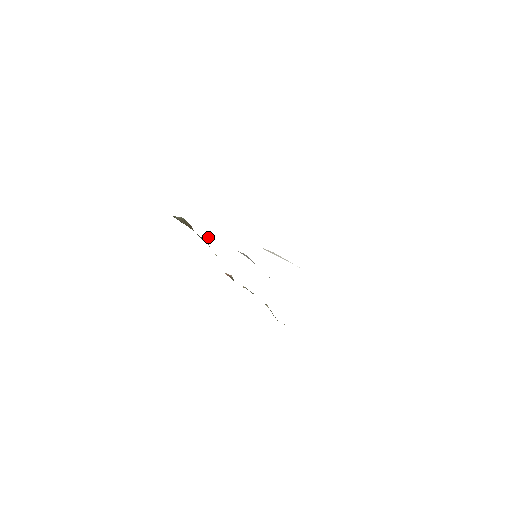
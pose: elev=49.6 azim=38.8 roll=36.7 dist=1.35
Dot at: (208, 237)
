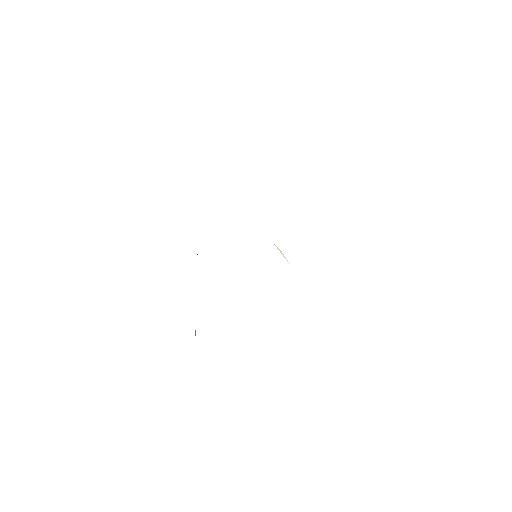
Dot at: occluded
